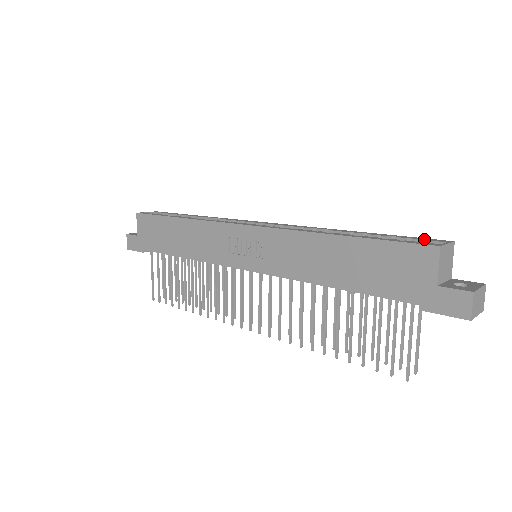
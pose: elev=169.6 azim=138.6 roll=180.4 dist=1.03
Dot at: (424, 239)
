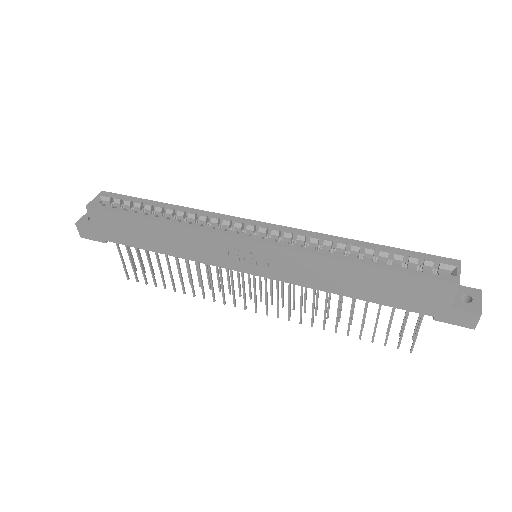
Dot at: (435, 260)
